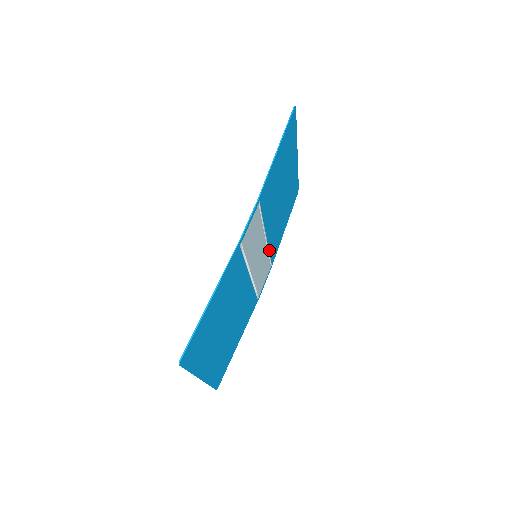
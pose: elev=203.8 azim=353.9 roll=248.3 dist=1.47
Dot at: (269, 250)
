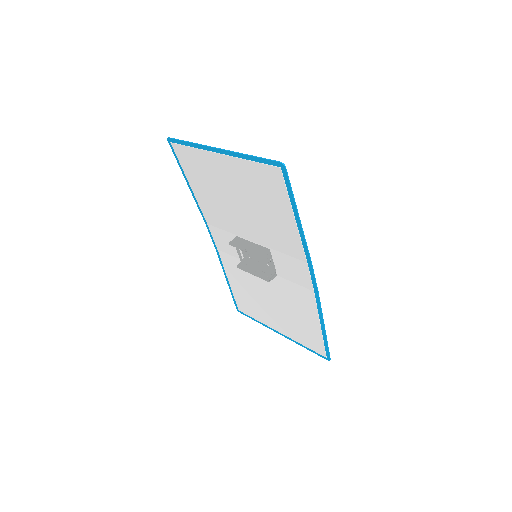
Dot at: (229, 229)
